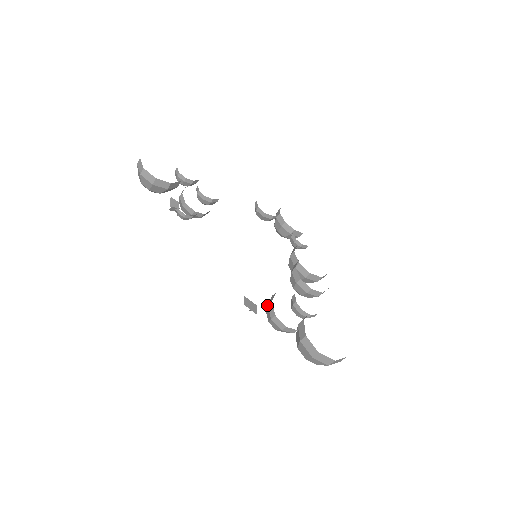
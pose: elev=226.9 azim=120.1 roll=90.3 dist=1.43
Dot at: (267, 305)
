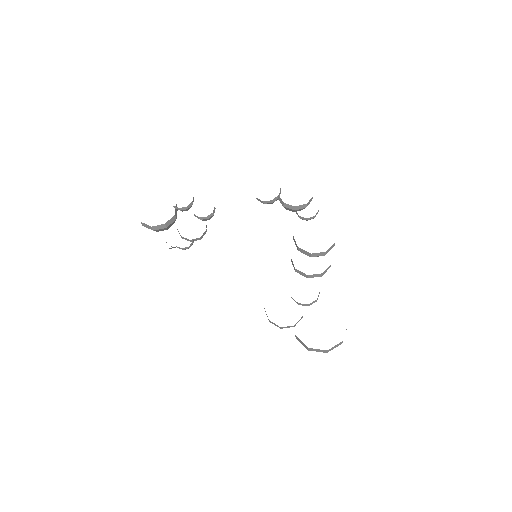
Dot at: occluded
